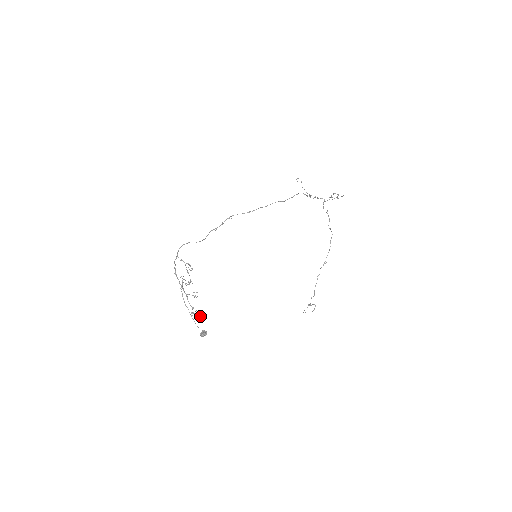
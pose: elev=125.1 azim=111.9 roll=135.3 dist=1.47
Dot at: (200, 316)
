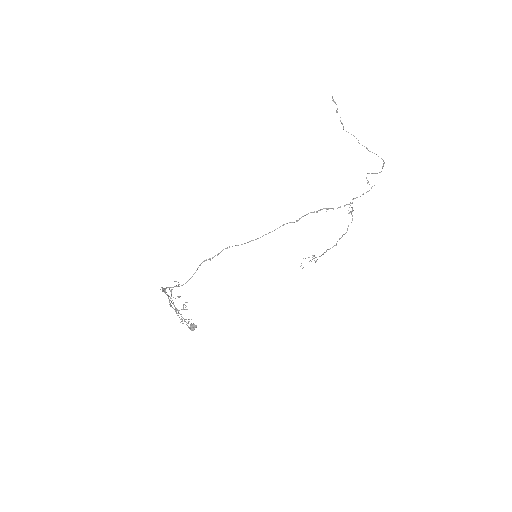
Dot at: occluded
